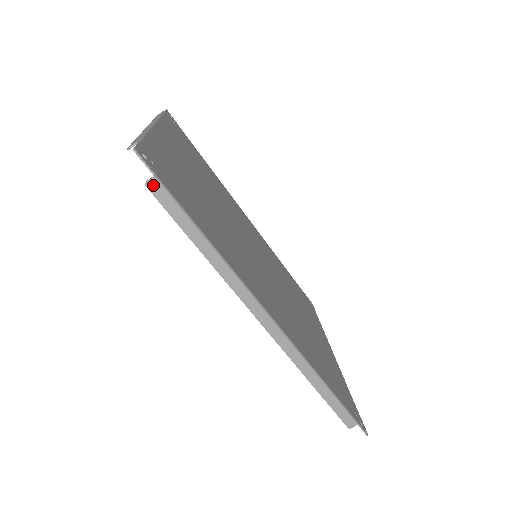
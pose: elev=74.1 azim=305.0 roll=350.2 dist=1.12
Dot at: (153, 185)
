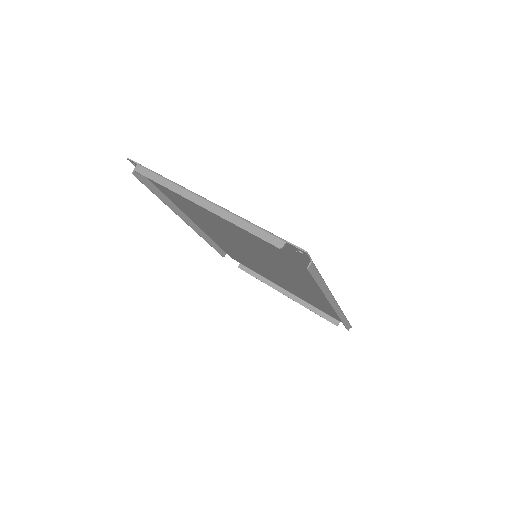
Dot at: (311, 267)
